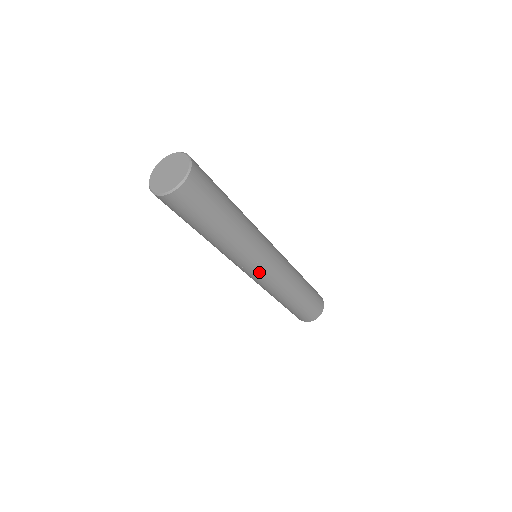
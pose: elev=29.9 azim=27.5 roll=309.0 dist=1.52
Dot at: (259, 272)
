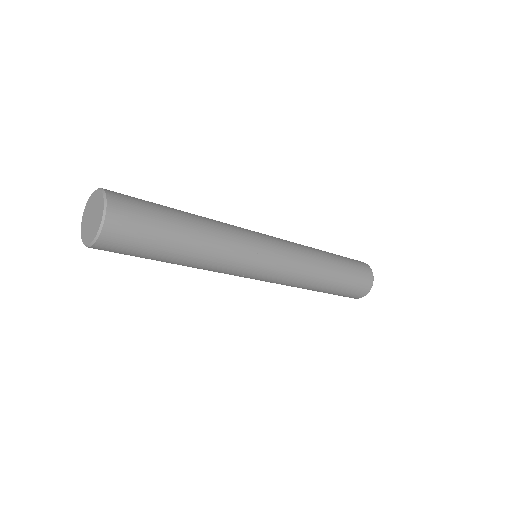
Dot at: (258, 277)
